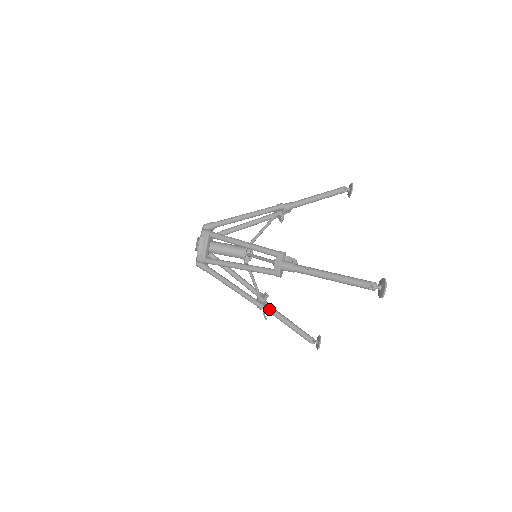
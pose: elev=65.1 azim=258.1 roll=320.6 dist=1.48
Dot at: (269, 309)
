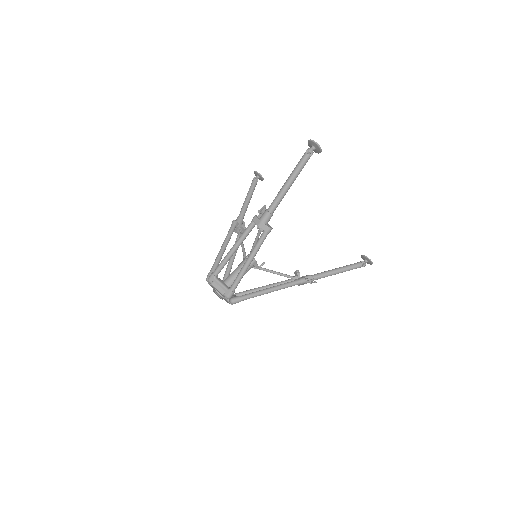
Dot at: (309, 276)
